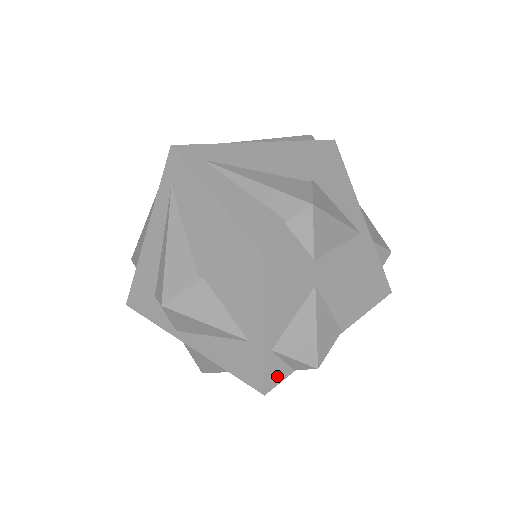
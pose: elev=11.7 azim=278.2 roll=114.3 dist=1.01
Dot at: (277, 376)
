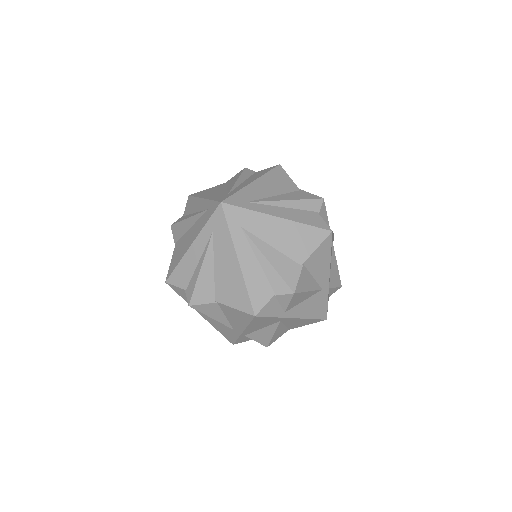
Dot at: occluded
